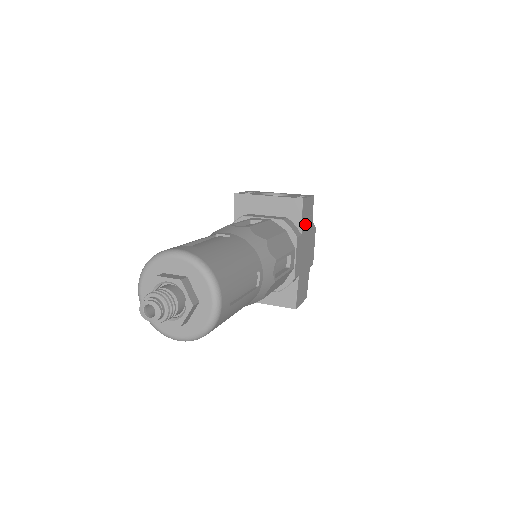
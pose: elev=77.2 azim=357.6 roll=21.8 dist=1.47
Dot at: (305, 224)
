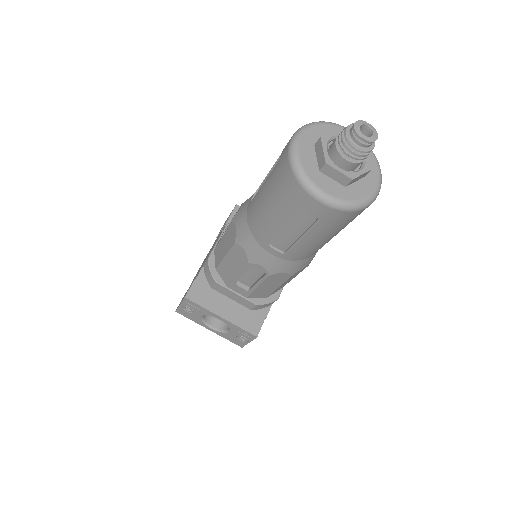
Dot at: occluded
